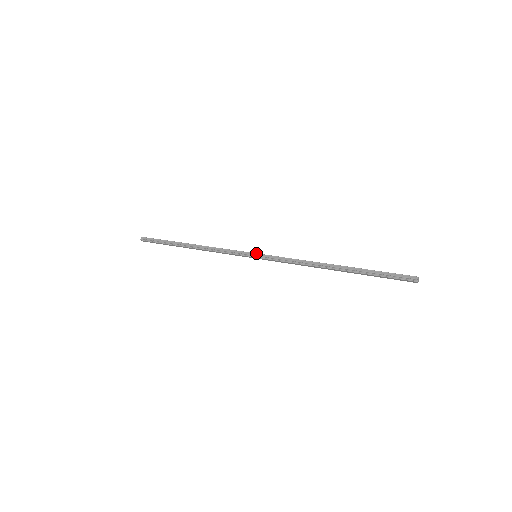
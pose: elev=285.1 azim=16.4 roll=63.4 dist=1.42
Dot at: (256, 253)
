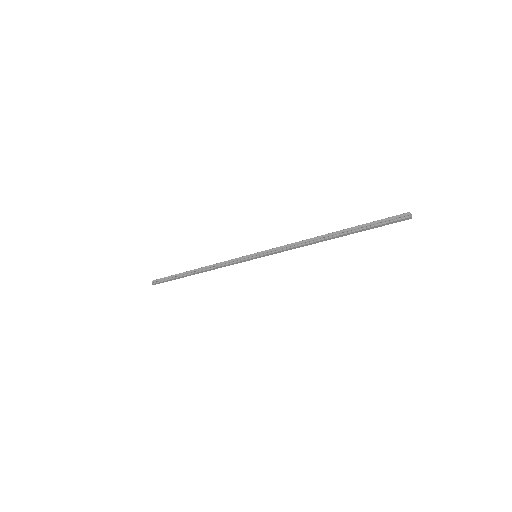
Dot at: (255, 253)
